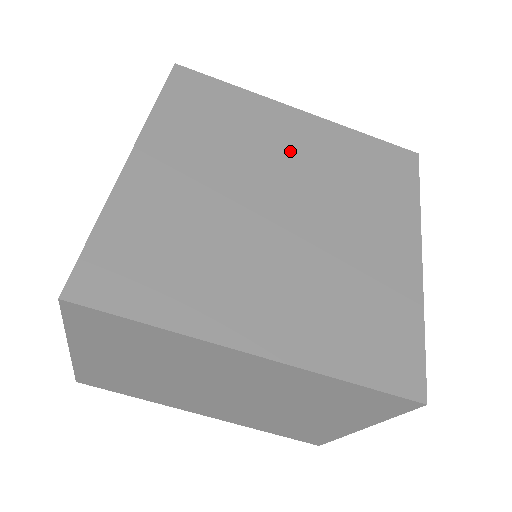
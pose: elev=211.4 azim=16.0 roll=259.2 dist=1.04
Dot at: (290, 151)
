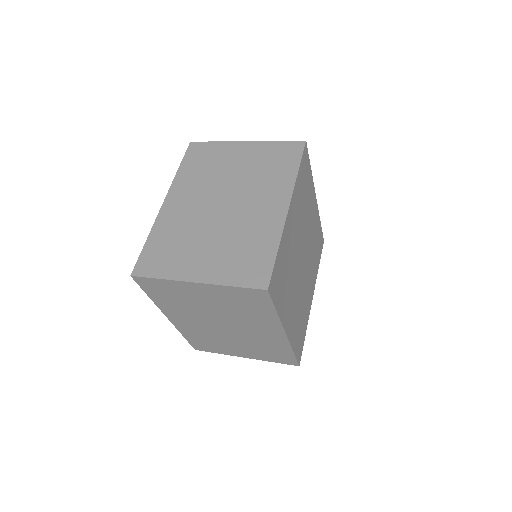
Dot at: (296, 236)
